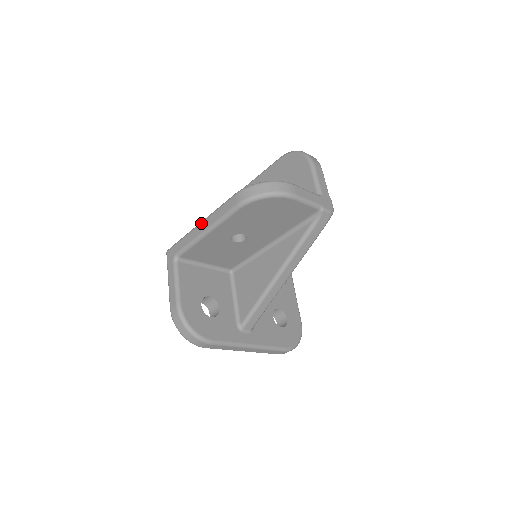
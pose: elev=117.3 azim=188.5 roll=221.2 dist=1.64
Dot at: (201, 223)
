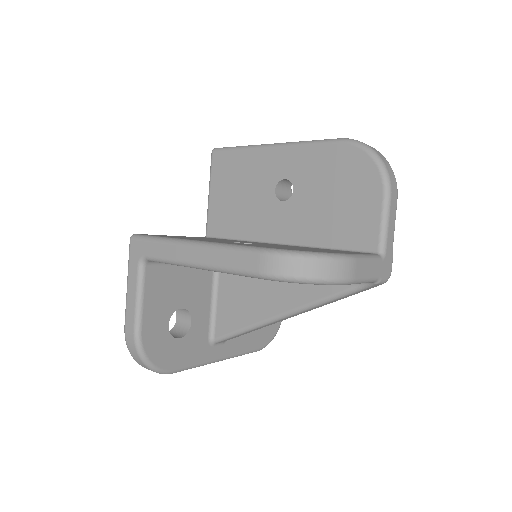
Dot at: (192, 247)
